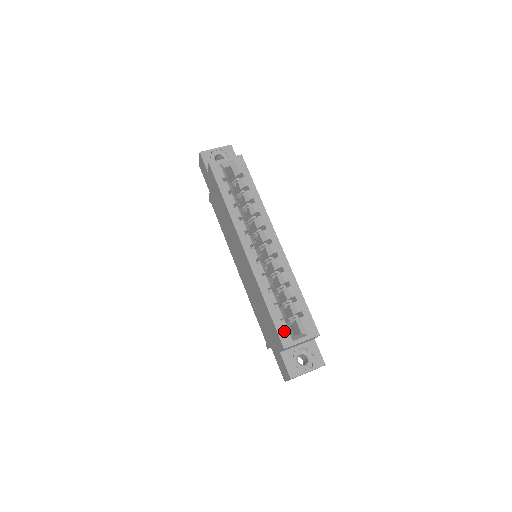
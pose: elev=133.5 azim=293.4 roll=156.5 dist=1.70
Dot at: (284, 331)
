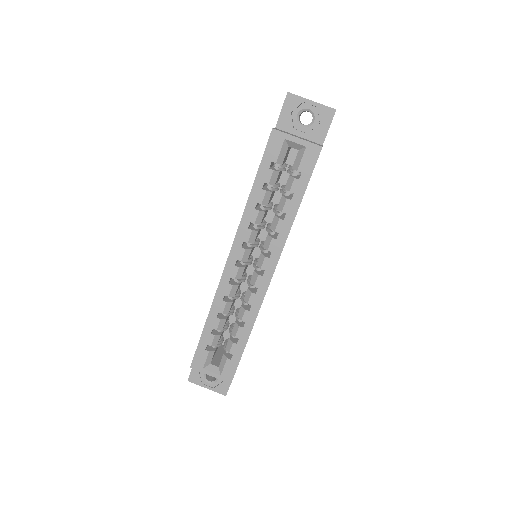
Dot at: (202, 356)
